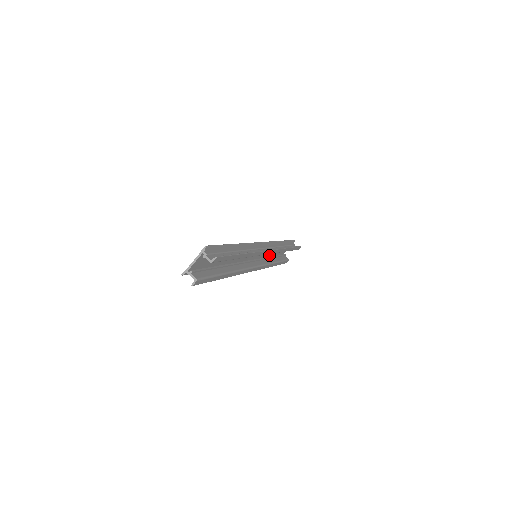
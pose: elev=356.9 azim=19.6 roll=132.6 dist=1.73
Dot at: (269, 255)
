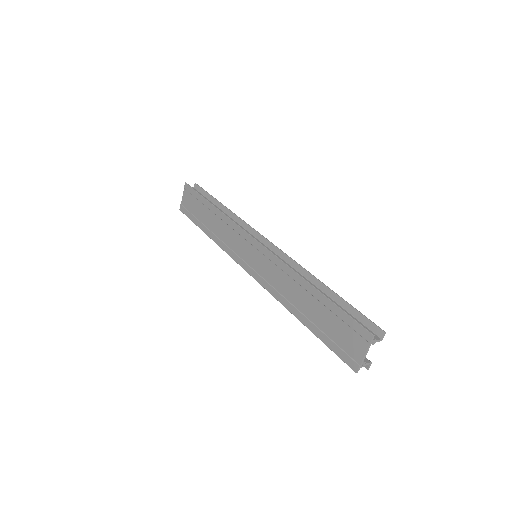
Dot at: (212, 229)
